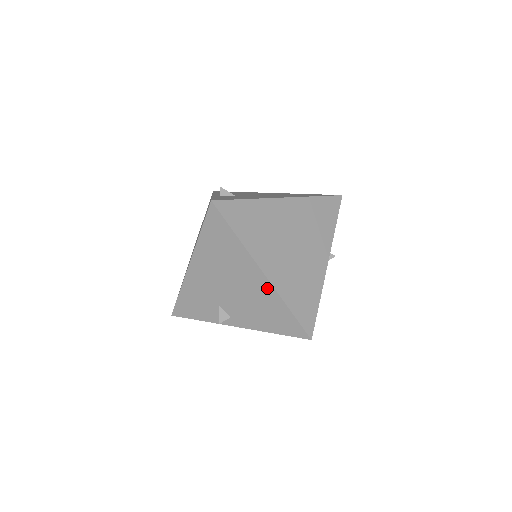
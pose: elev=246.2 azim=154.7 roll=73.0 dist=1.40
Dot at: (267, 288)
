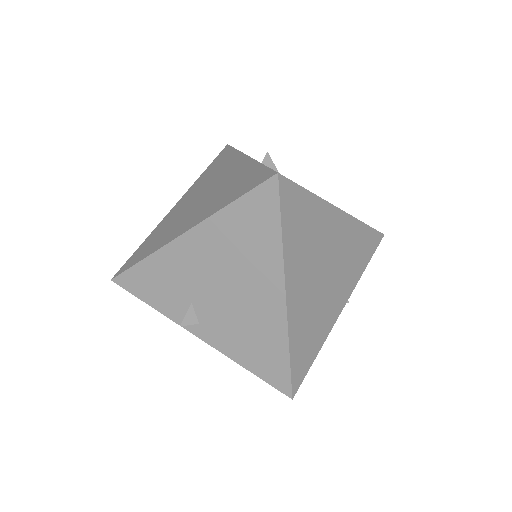
Dot at: (277, 316)
